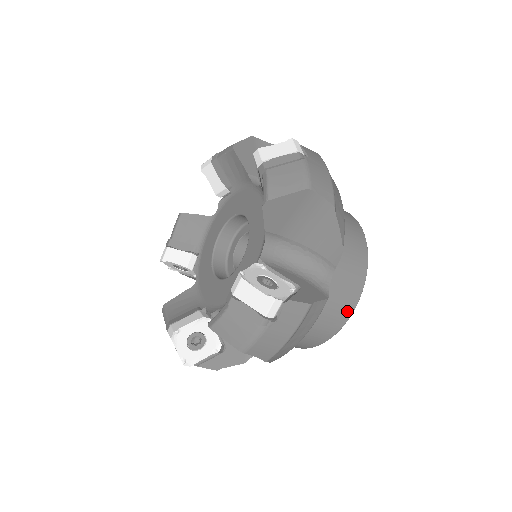
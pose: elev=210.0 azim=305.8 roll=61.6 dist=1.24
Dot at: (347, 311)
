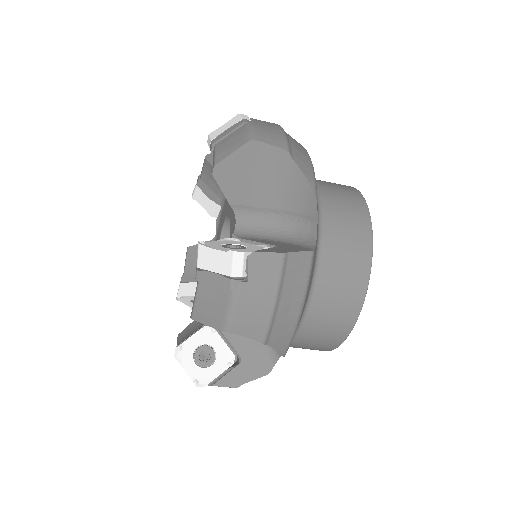
Dot at: (361, 276)
